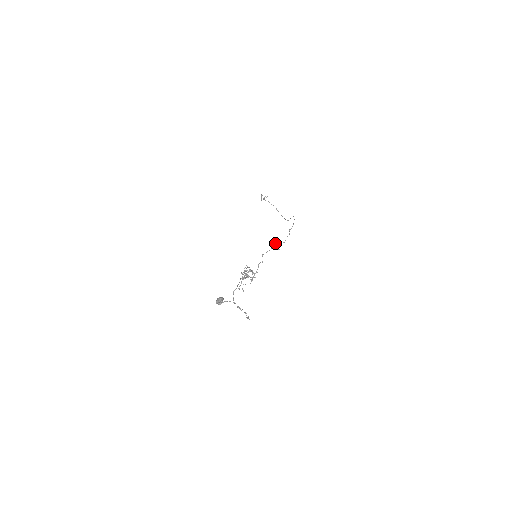
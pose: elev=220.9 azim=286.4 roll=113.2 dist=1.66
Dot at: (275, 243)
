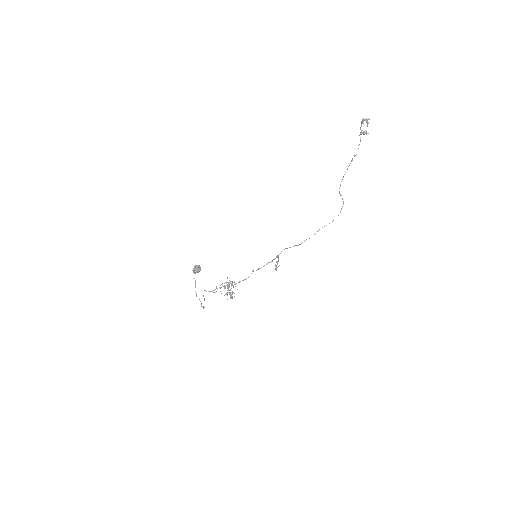
Dot at: occluded
